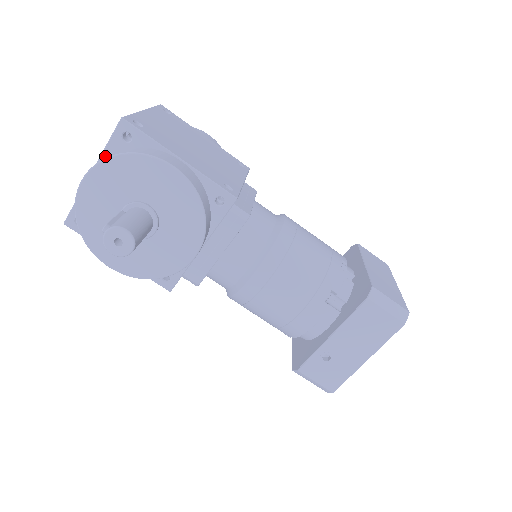
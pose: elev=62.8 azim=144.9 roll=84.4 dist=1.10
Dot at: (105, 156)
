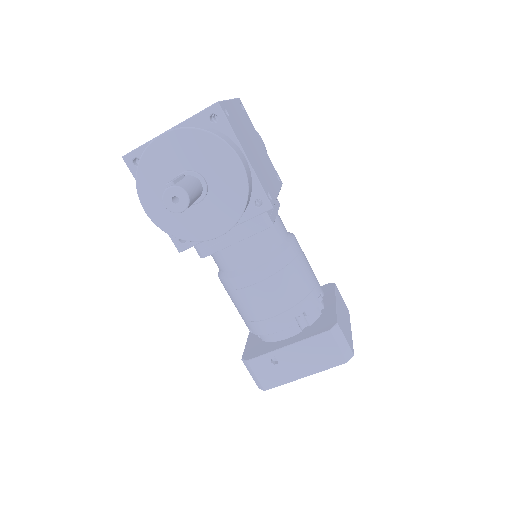
Dot at: (188, 123)
